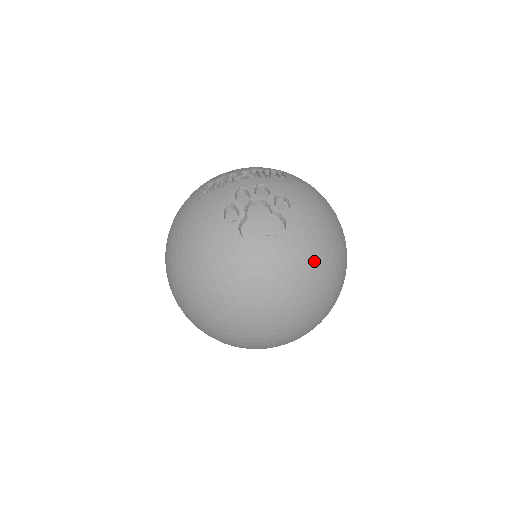
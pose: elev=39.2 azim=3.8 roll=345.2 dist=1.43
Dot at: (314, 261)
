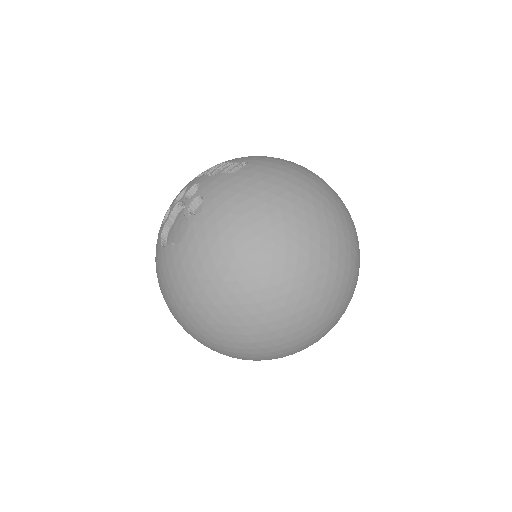
Dot at: (208, 278)
